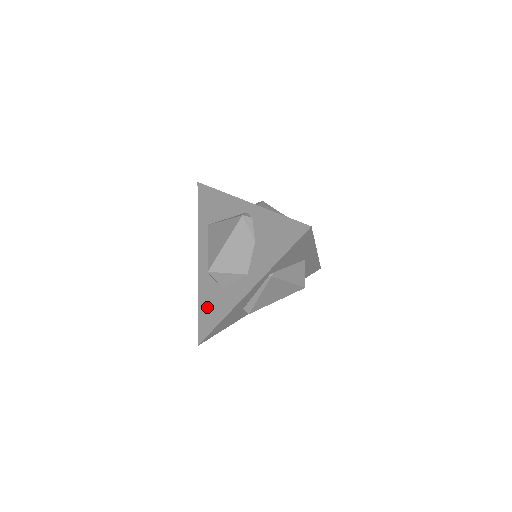
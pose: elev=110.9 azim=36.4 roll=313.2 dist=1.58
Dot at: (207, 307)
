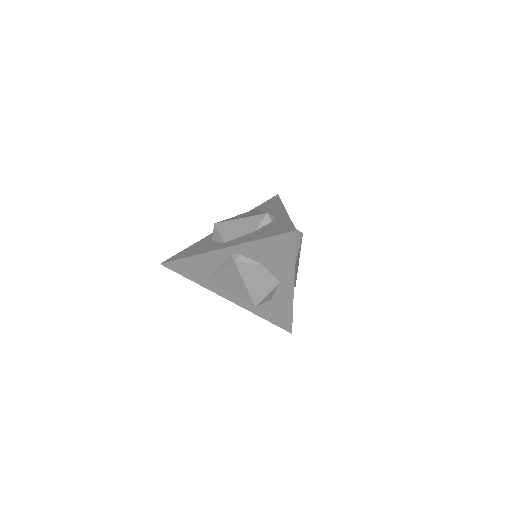
Dot at: (272, 315)
